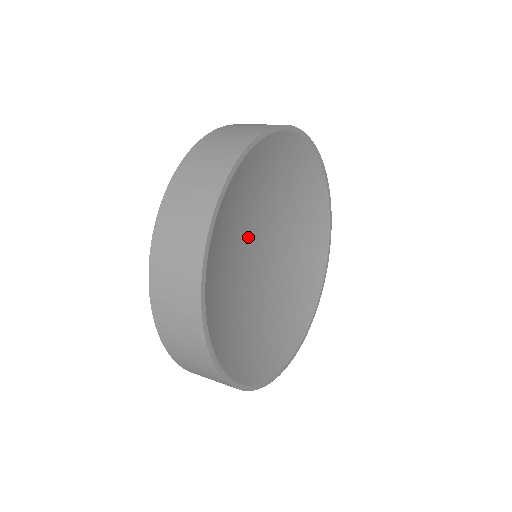
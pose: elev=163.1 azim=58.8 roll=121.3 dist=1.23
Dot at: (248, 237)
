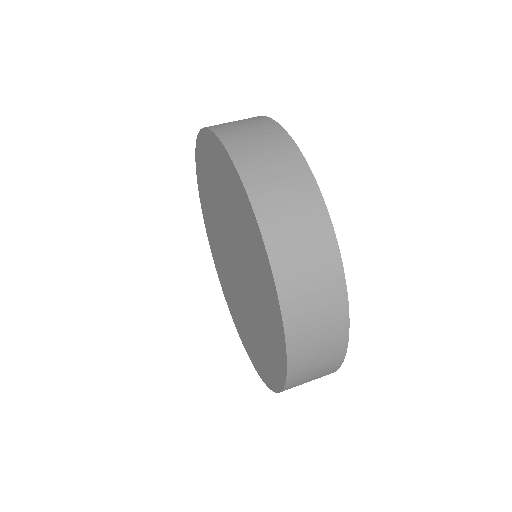
Dot at: occluded
